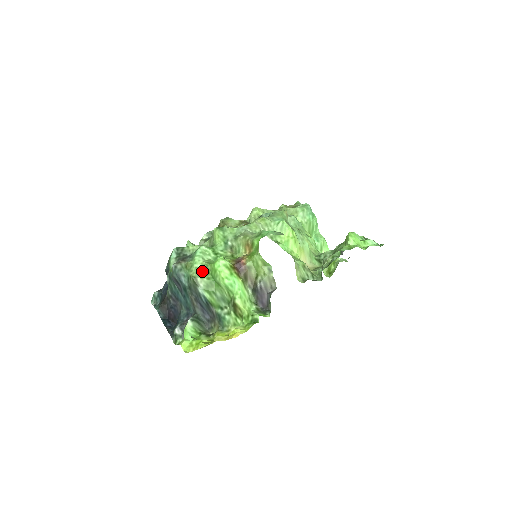
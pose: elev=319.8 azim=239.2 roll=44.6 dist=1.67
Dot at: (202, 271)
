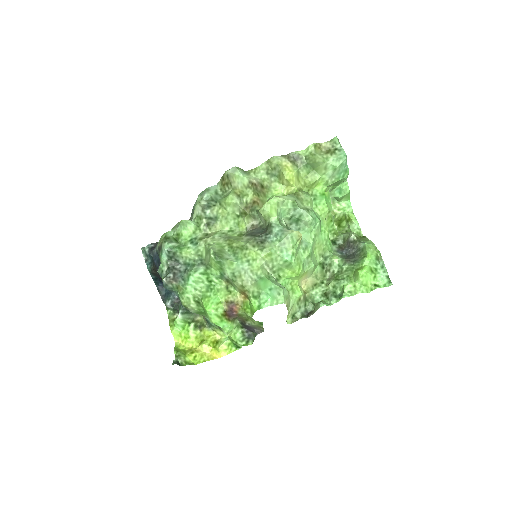
Dot at: (193, 303)
